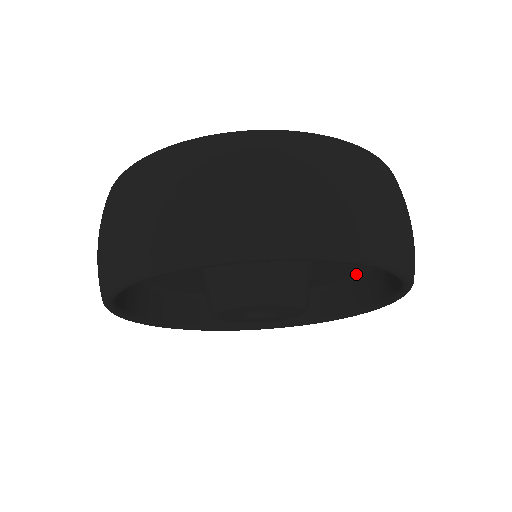
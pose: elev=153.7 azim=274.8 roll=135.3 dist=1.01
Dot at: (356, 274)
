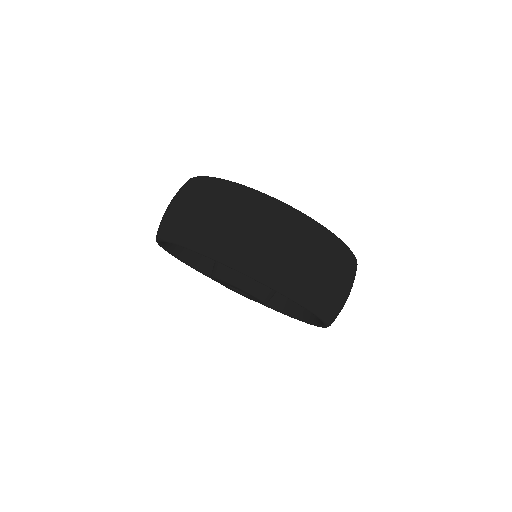
Dot at: occluded
